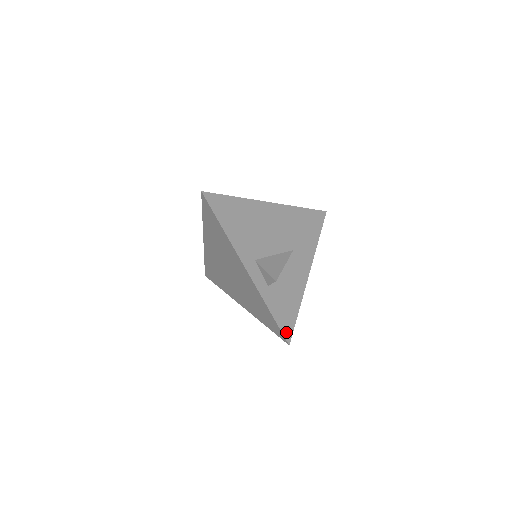
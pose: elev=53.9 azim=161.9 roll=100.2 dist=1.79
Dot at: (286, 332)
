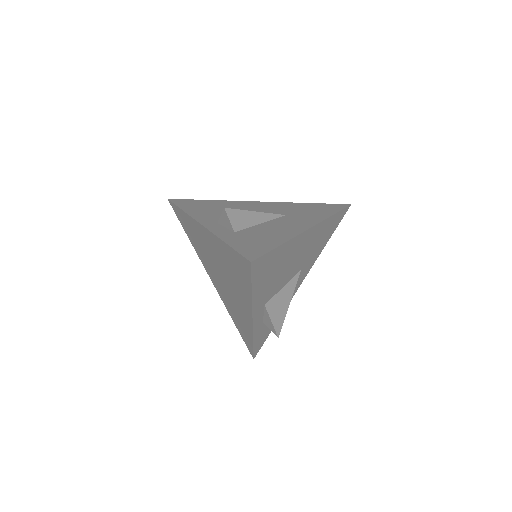
Dot at: (257, 351)
